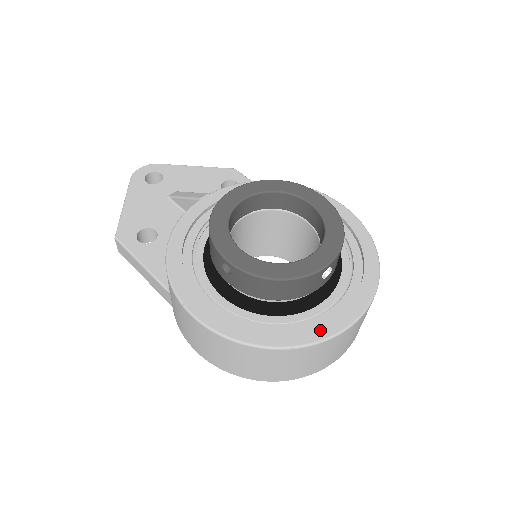
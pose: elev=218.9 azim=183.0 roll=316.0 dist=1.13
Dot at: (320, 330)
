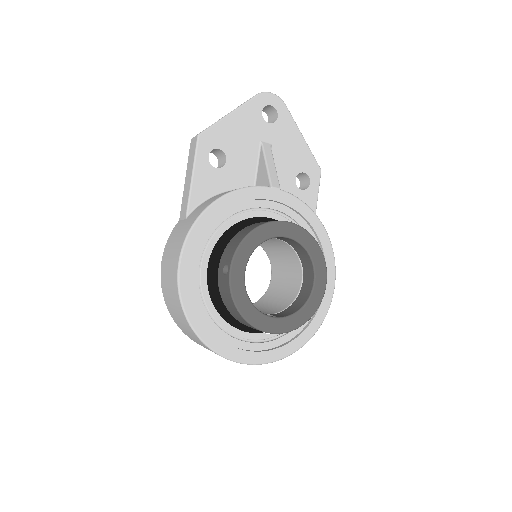
Dot at: (229, 350)
